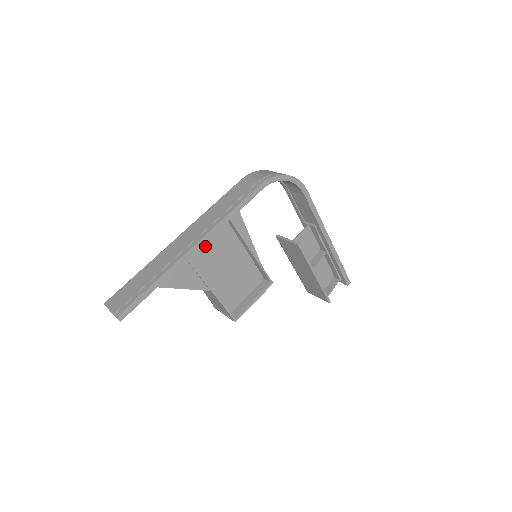
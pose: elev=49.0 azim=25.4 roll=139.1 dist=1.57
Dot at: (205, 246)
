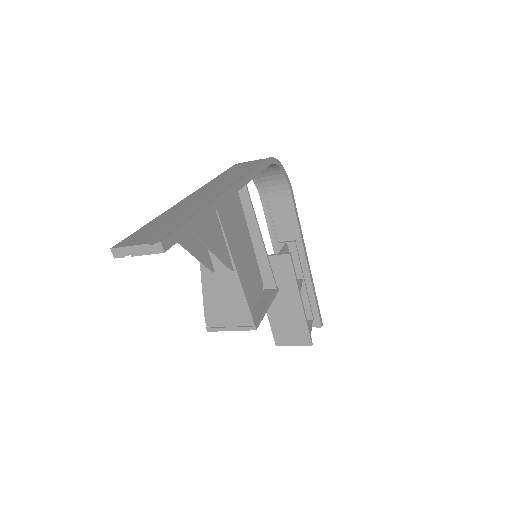
Dot at: (223, 211)
